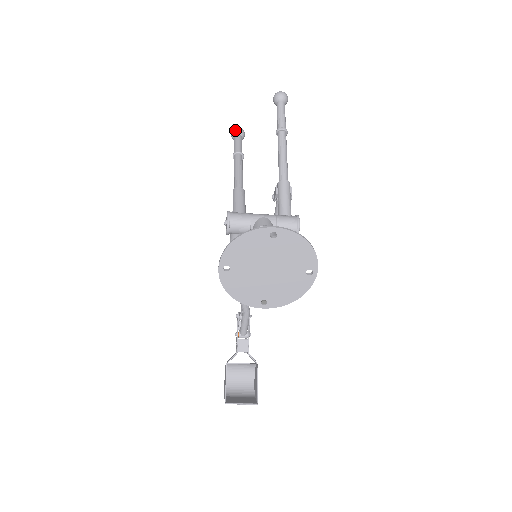
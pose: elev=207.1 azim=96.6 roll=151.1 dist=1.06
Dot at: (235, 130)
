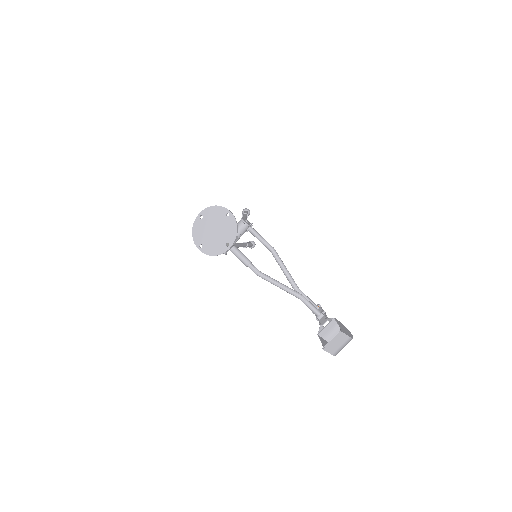
Dot at: occluded
